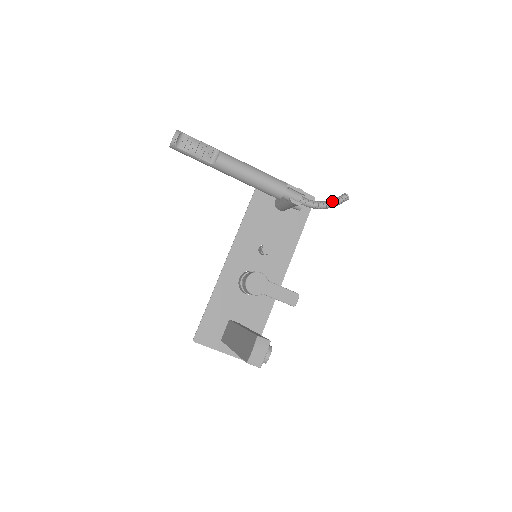
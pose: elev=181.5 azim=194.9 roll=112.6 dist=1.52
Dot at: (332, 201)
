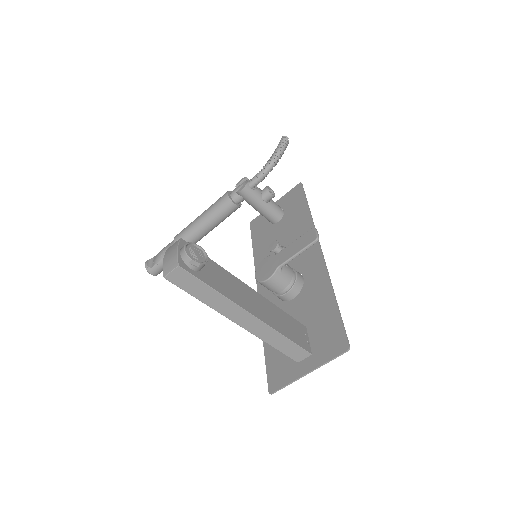
Dot at: (273, 154)
